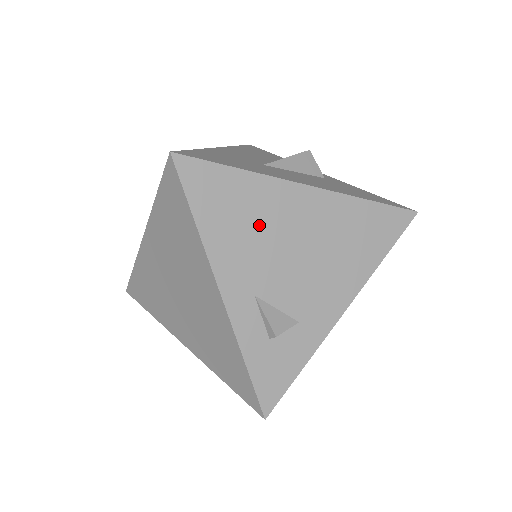
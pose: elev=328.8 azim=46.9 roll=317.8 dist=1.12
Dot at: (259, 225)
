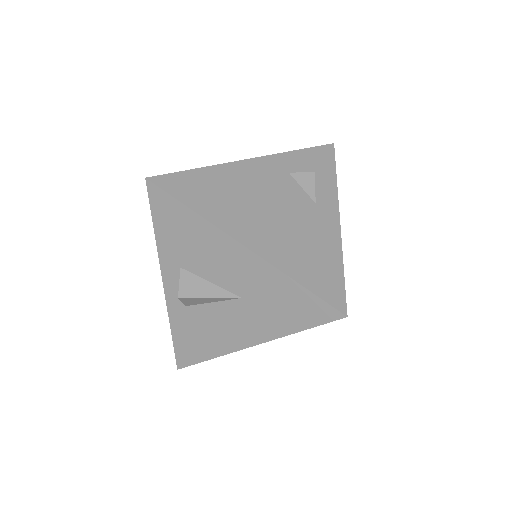
Dot at: occluded
